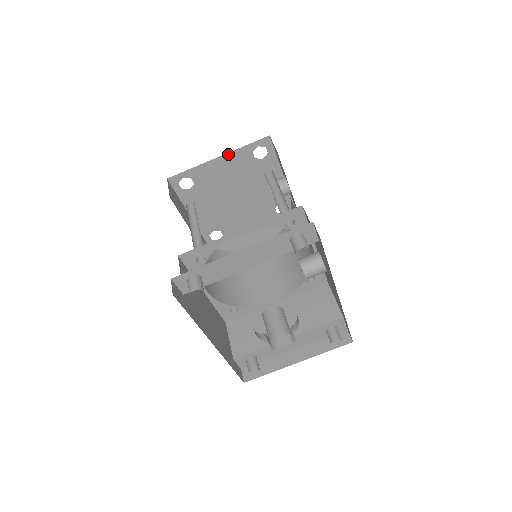
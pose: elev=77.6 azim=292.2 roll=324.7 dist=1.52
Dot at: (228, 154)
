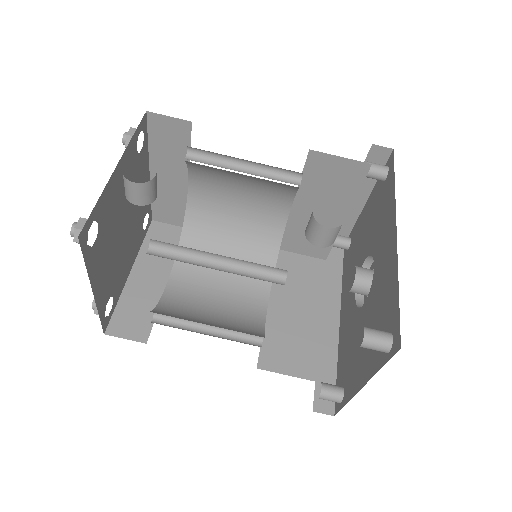
Dot at: (91, 282)
